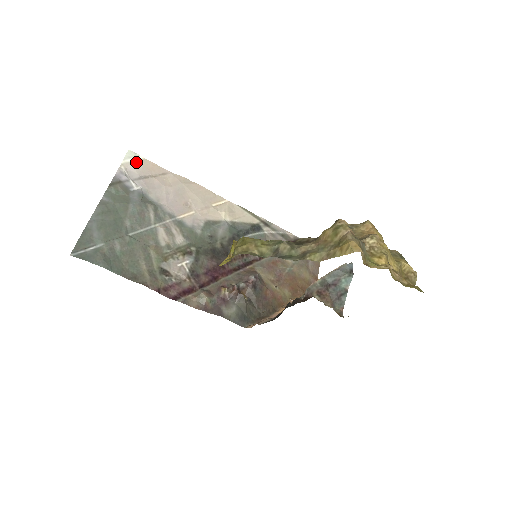
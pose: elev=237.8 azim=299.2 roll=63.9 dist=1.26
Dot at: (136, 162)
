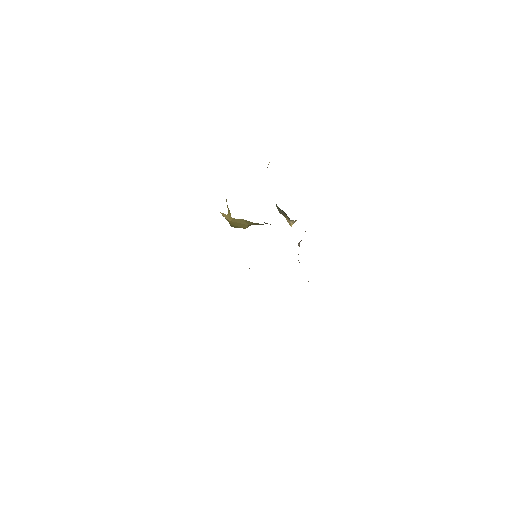
Dot at: occluded
